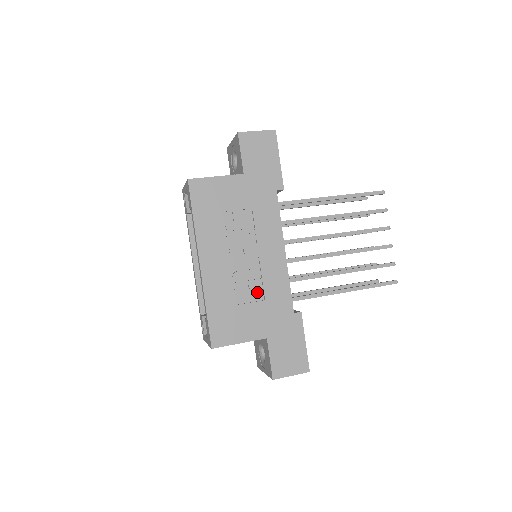
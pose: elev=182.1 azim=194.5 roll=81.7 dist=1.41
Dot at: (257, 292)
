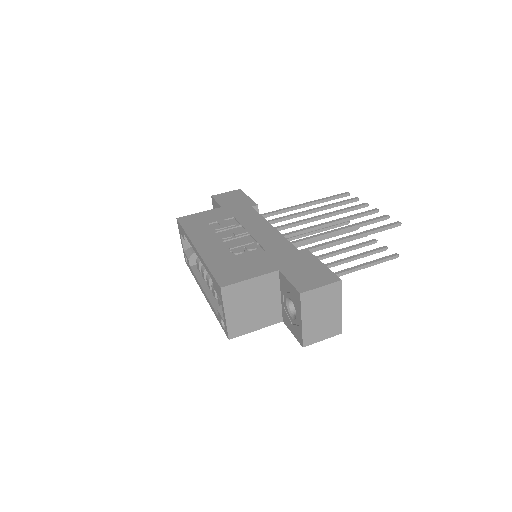
Dot at: (256, 251)
